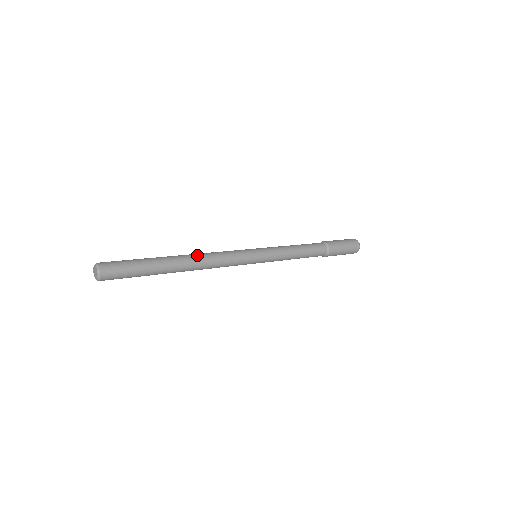
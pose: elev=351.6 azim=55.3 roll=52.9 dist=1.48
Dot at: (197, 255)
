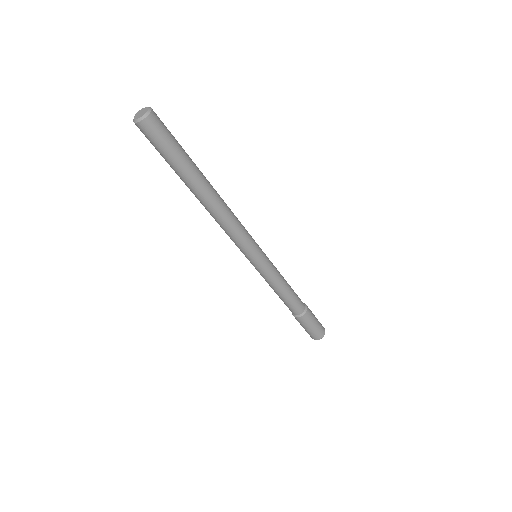
Dot at: (222, 199)
